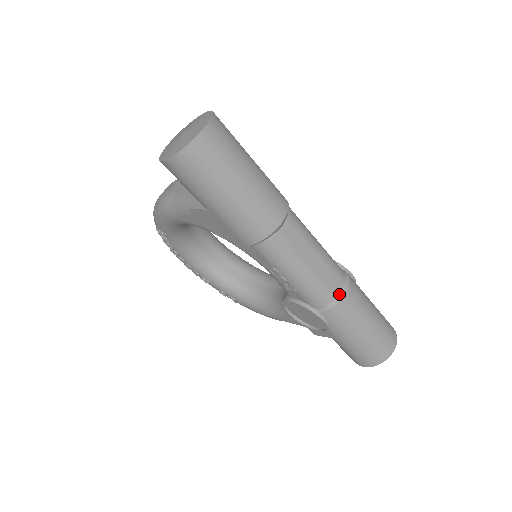
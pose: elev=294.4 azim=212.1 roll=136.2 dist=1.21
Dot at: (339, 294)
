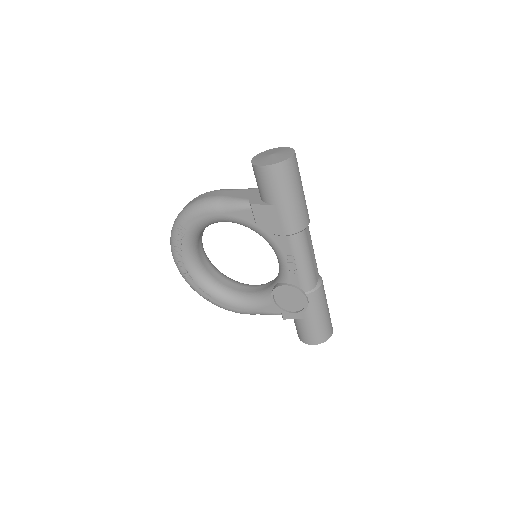
Dot at: (319, 283)
